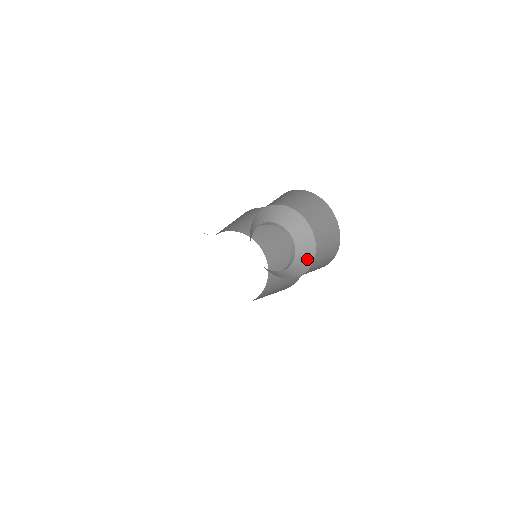
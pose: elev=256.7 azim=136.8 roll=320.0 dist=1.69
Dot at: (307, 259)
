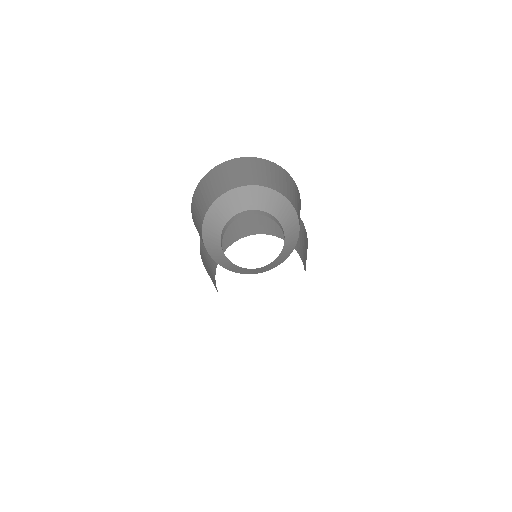
Dot at: (265, 269)
